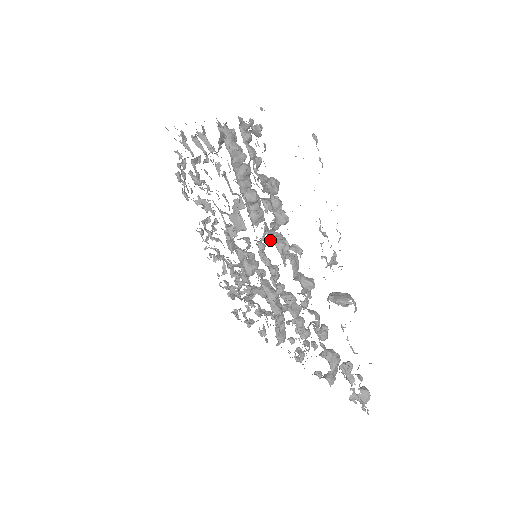
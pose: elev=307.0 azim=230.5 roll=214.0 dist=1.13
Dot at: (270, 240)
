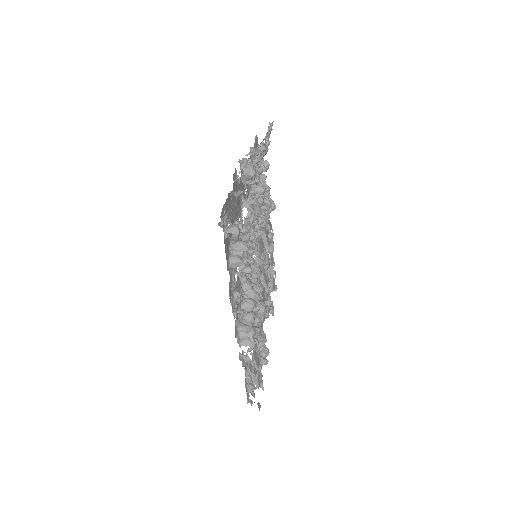
Dot at: occluded
